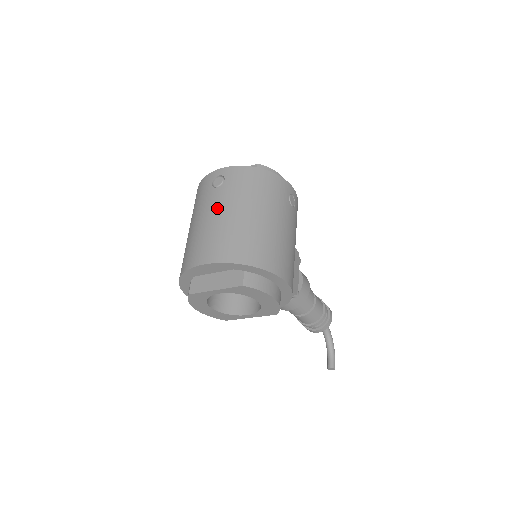
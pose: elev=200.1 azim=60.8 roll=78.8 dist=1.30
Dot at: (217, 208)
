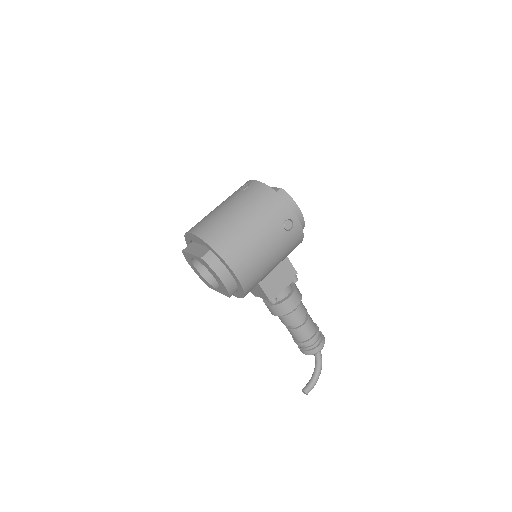
Dot at: (227, 203)
